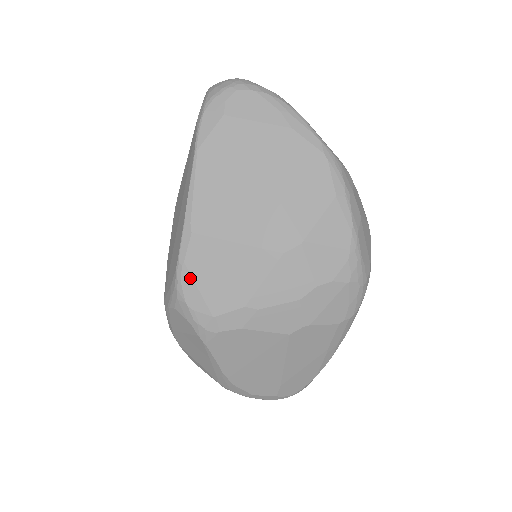
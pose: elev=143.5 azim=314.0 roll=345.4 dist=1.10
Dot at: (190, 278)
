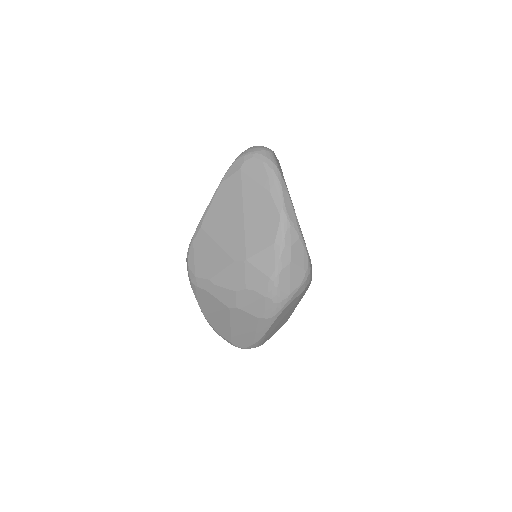
Dot at: (193, 251)
